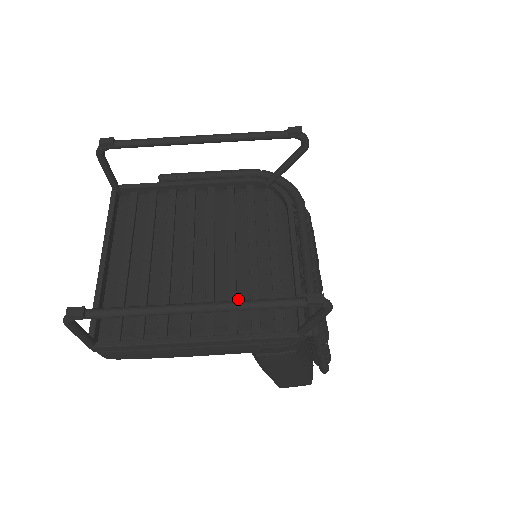
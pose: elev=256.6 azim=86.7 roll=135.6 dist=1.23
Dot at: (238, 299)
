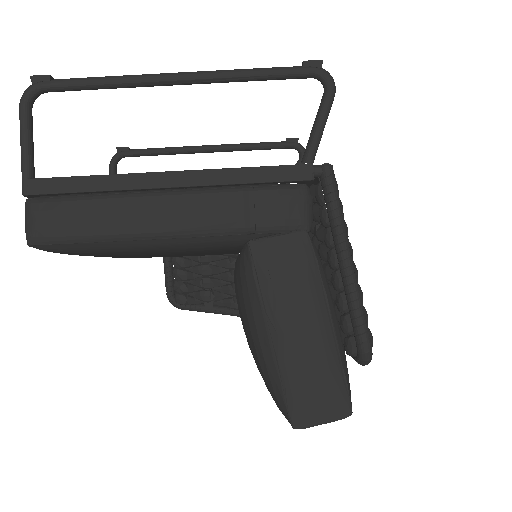
Dot at: occluded
